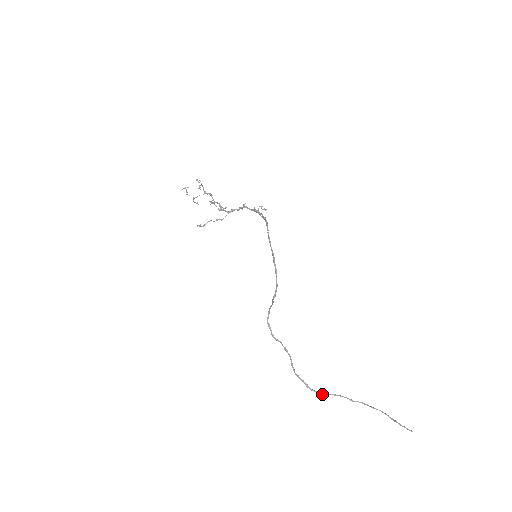
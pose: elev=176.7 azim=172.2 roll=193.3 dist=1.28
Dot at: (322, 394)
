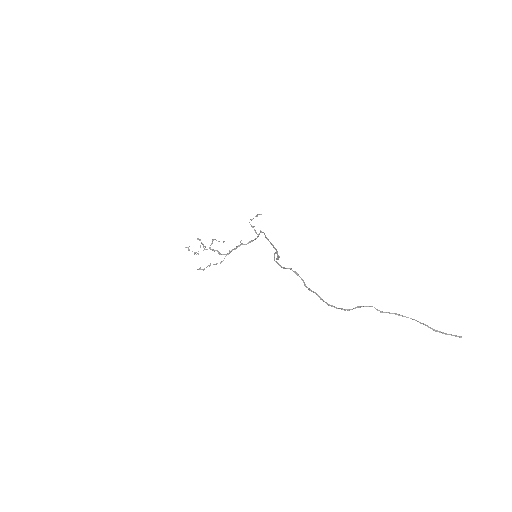
Dot at: (345, 309)
